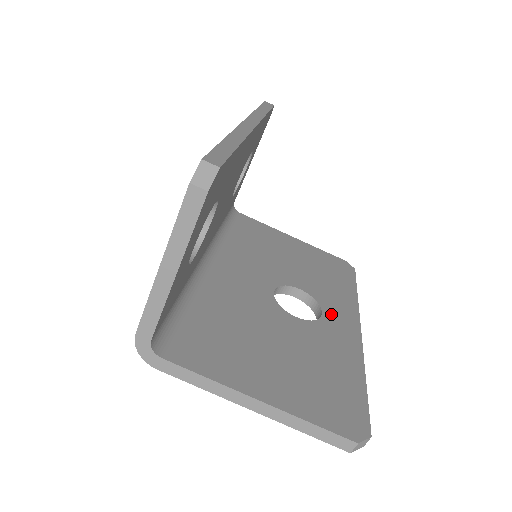
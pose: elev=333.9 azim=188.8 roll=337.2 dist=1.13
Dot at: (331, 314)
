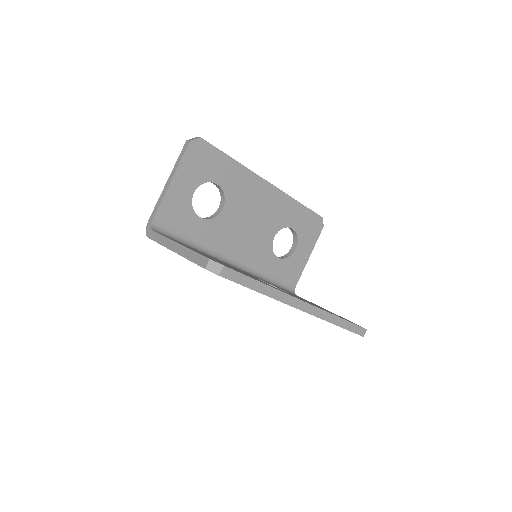
Dot at: (292, 295)
